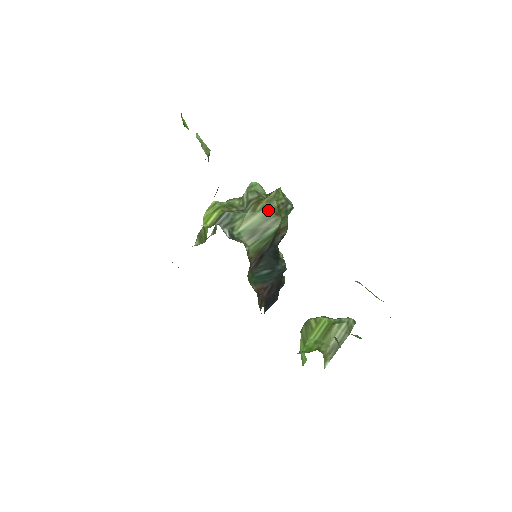
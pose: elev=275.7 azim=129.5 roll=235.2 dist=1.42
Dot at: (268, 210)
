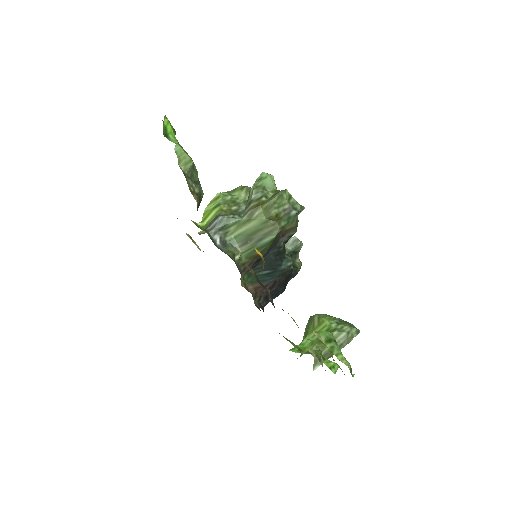
Dot at: (265, 218)
